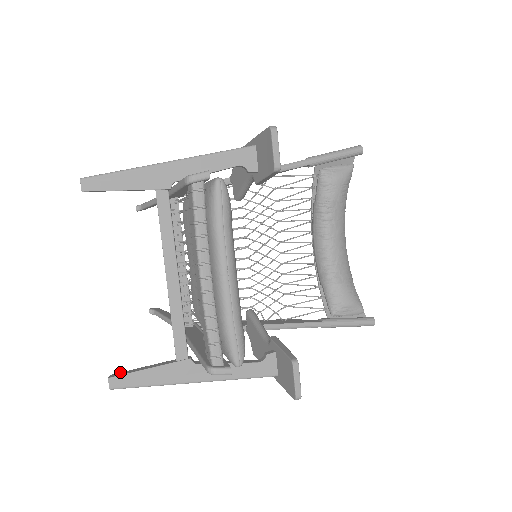
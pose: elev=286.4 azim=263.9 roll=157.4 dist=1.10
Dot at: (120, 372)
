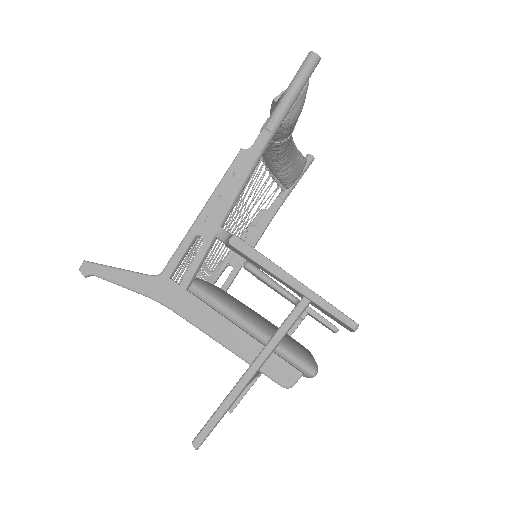
Dot at: occluded
